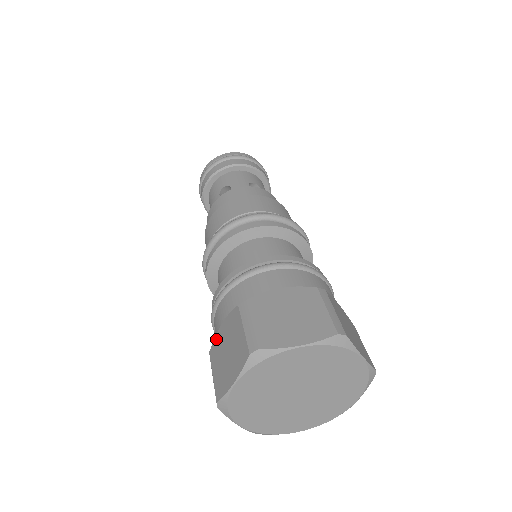
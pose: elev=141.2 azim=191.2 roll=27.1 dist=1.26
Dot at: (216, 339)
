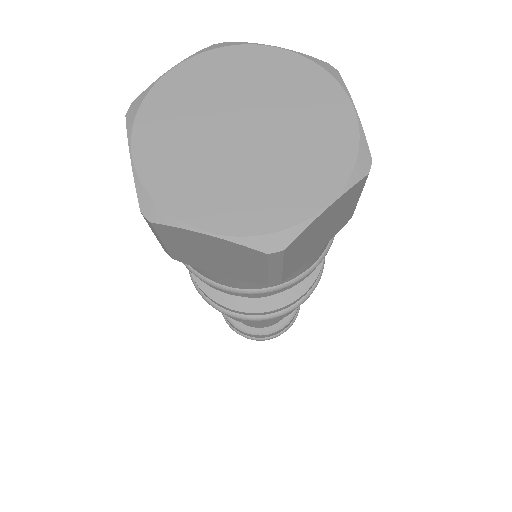
Dot at: occluded
